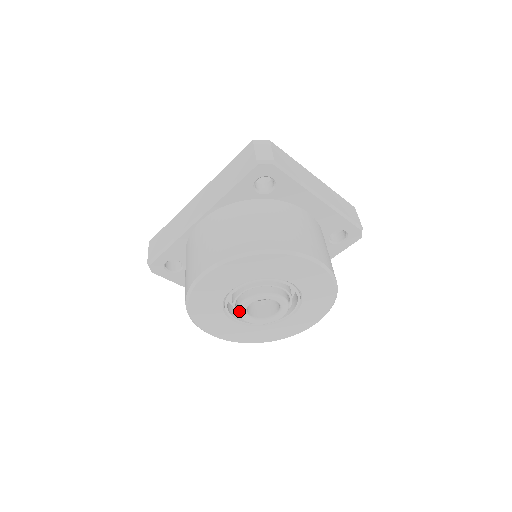
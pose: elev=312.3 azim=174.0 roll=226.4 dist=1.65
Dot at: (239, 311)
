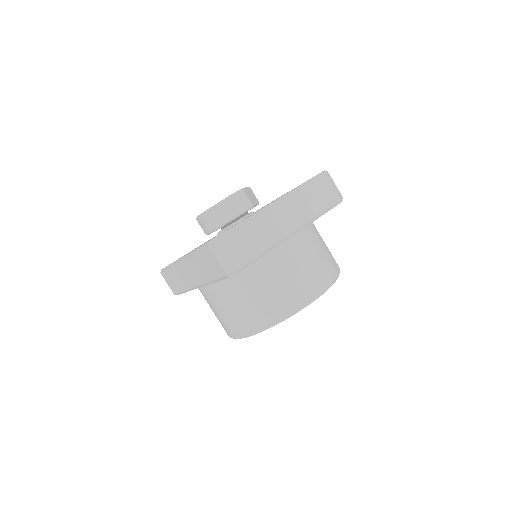
Dot at: occluded
